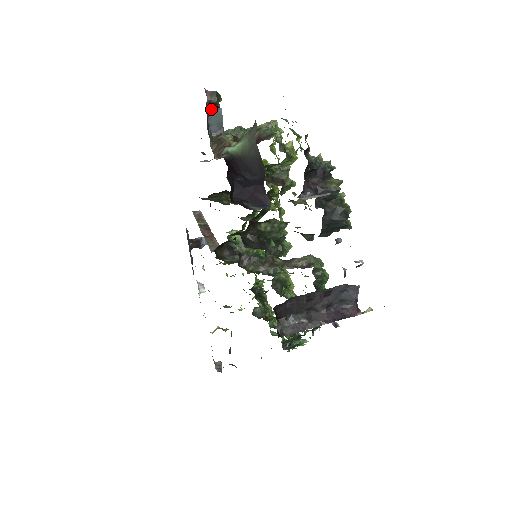
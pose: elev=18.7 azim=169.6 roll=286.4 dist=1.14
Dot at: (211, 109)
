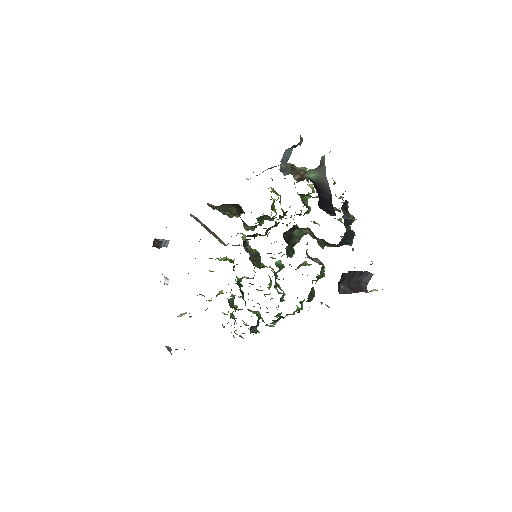
Dot at: (292, 147)
